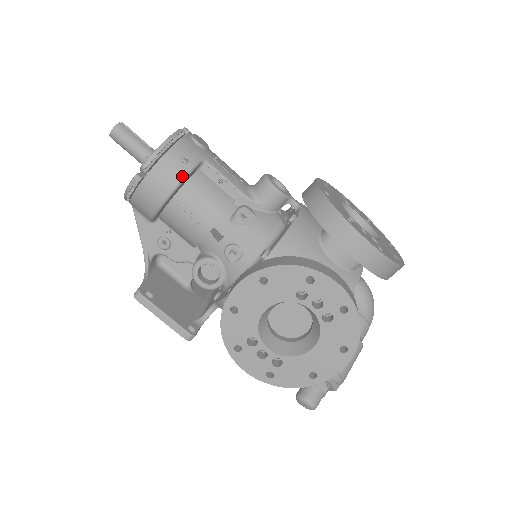
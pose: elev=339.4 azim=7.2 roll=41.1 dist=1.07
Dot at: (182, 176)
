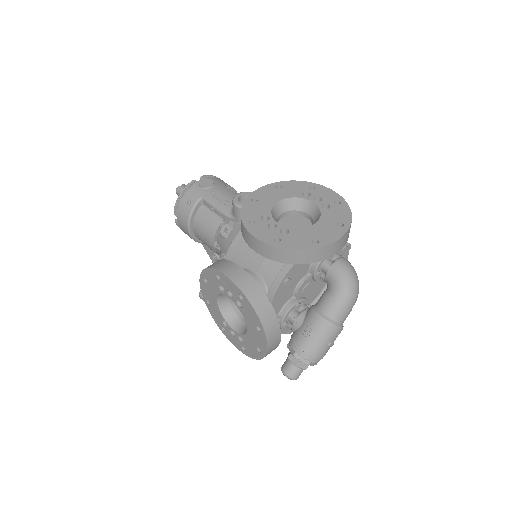
Dot at: (189, 214)
